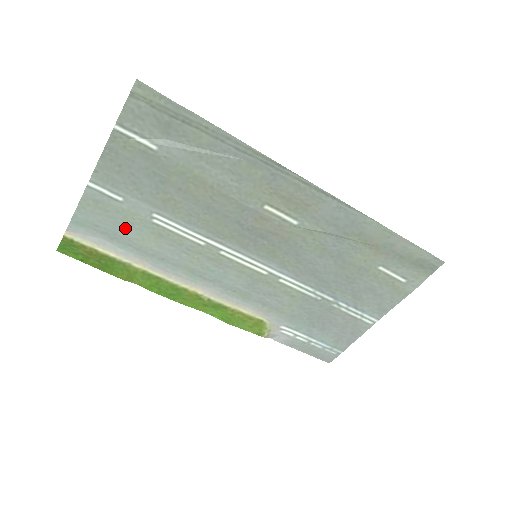
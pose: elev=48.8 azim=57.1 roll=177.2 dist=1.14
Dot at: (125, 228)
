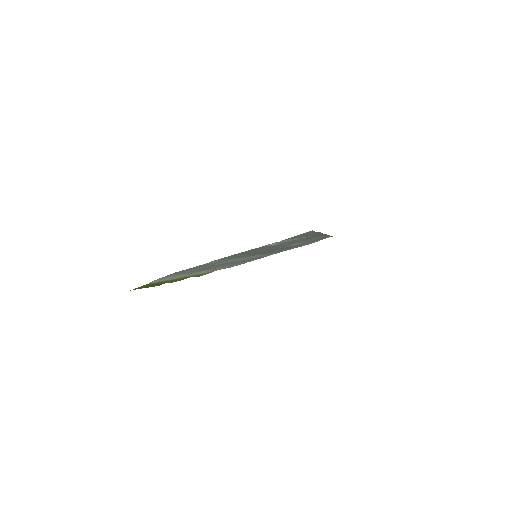
Dot at: occluded
